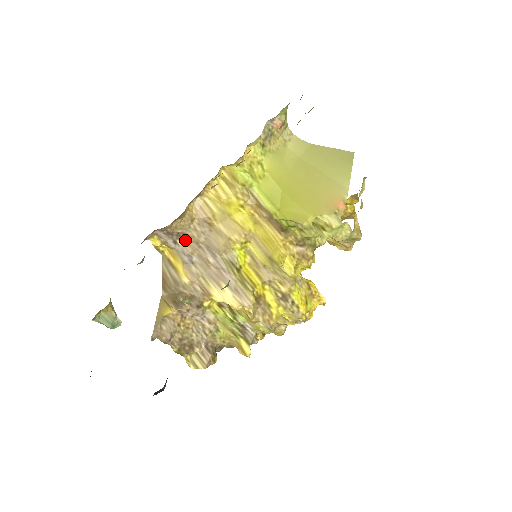
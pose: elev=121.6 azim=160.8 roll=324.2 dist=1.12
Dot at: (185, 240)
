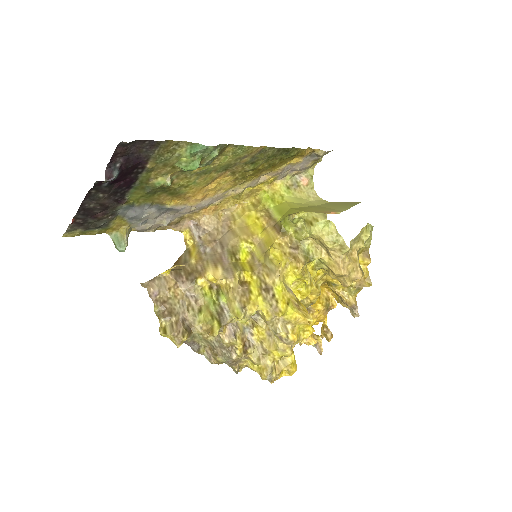
Dot at: (207, 237)
